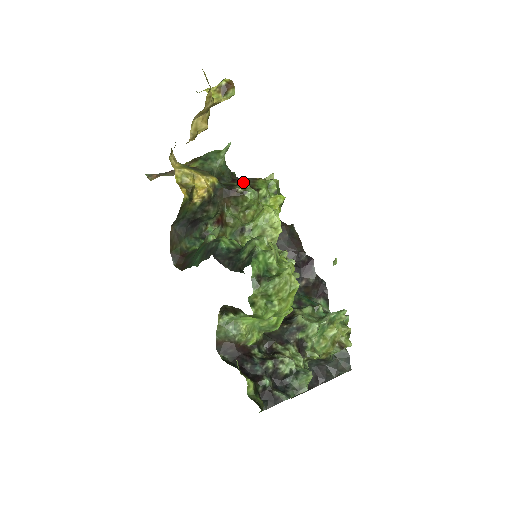
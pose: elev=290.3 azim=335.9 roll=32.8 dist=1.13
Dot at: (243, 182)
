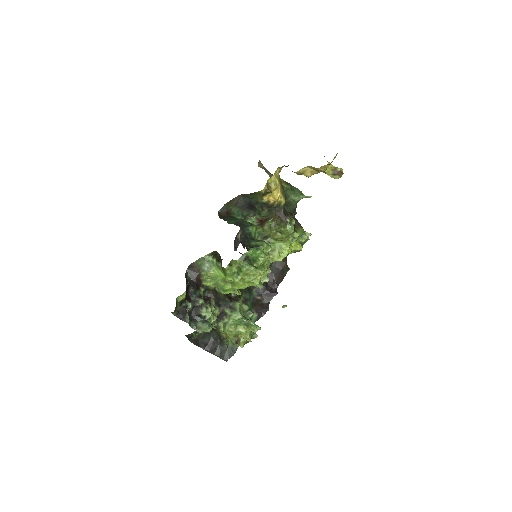
Dot at: occluded
